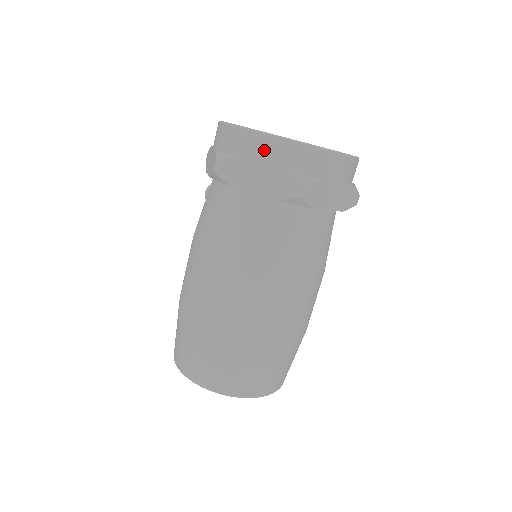
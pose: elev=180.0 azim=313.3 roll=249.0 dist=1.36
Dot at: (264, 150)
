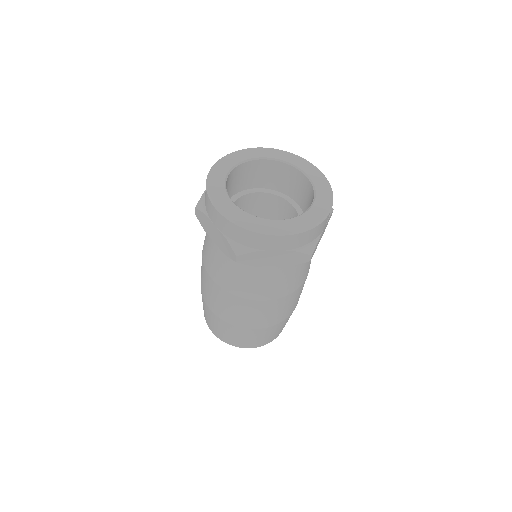
Dot at: (216, 218)
